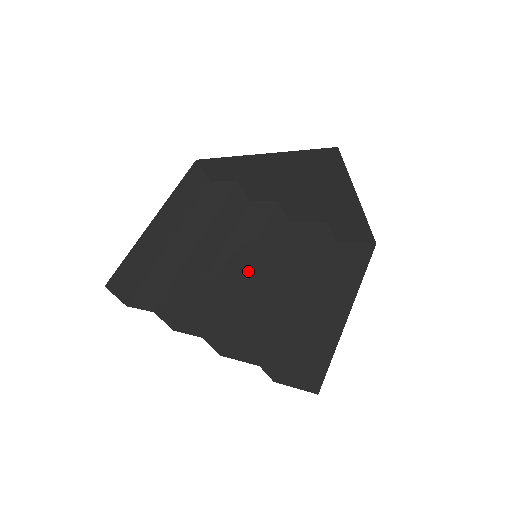
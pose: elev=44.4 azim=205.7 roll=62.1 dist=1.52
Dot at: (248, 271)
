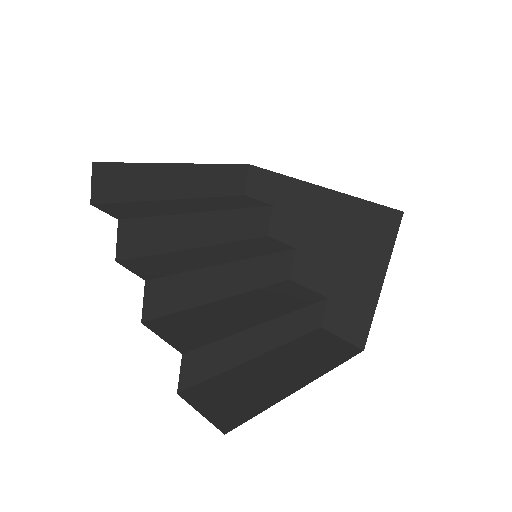
Dot at: (230, 274)
